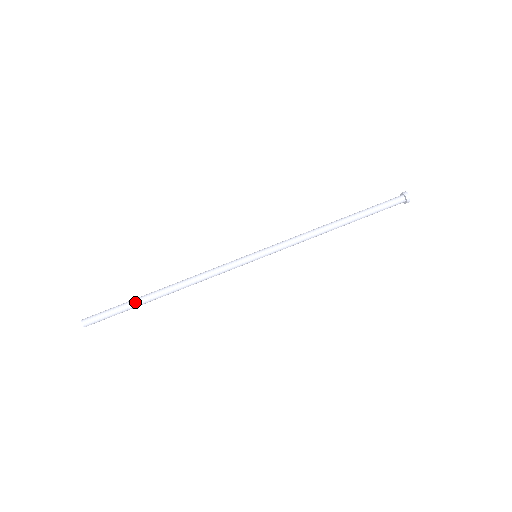
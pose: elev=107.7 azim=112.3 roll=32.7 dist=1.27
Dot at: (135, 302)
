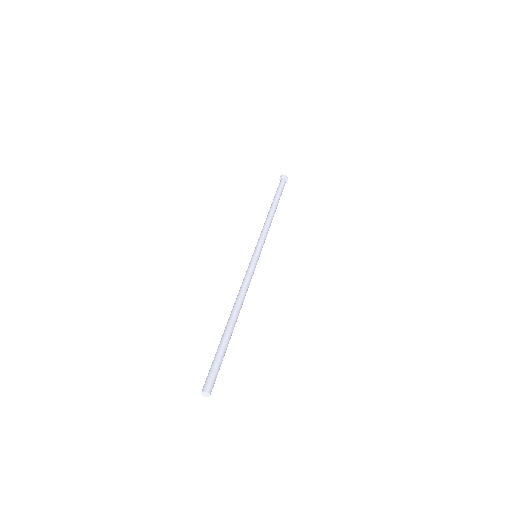
Dot at: (222, 341)
